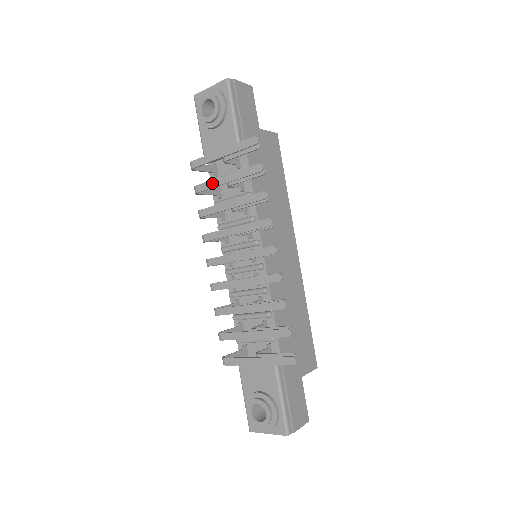
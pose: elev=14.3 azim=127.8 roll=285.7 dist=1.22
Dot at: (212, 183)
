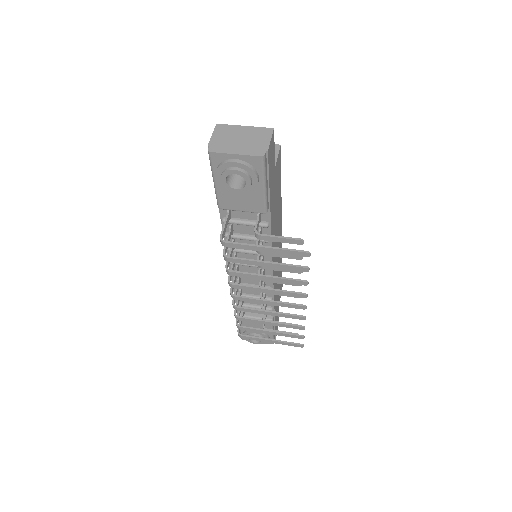
Dot at: (249, 262)
